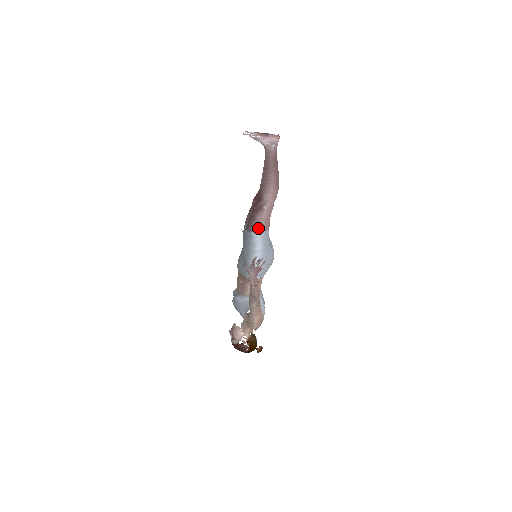
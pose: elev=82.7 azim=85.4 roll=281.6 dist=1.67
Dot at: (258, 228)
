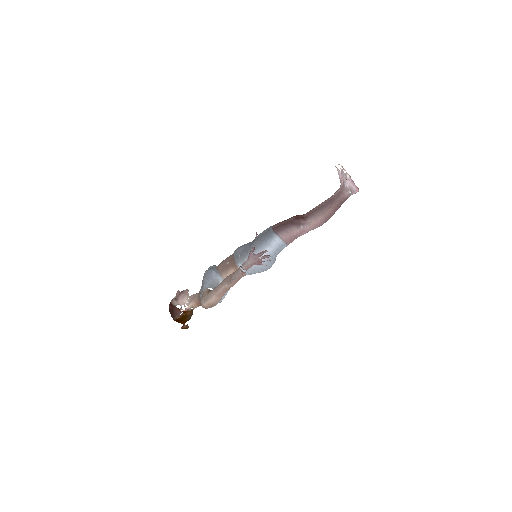
Dot at: (283, 236)
